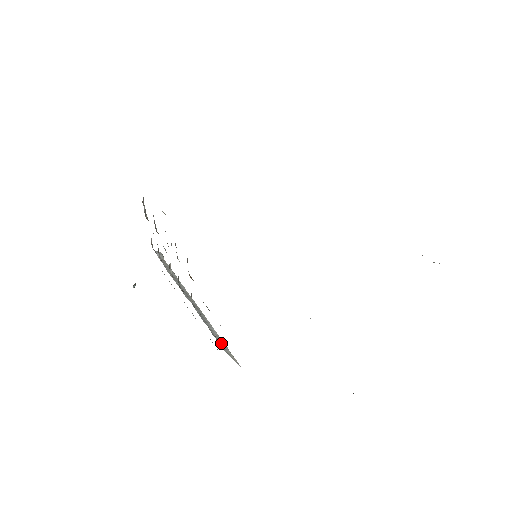
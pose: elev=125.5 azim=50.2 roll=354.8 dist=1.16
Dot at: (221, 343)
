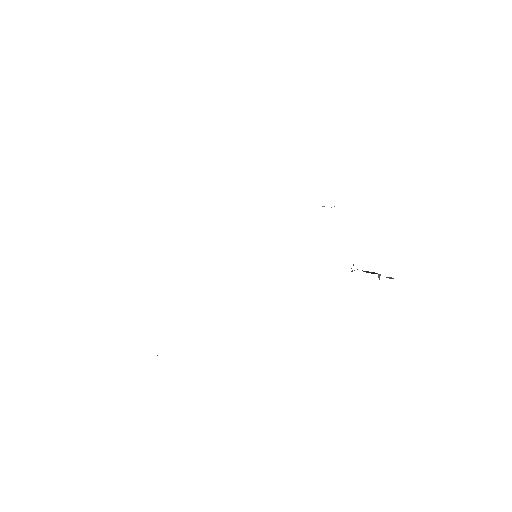
Dot at: occluded
